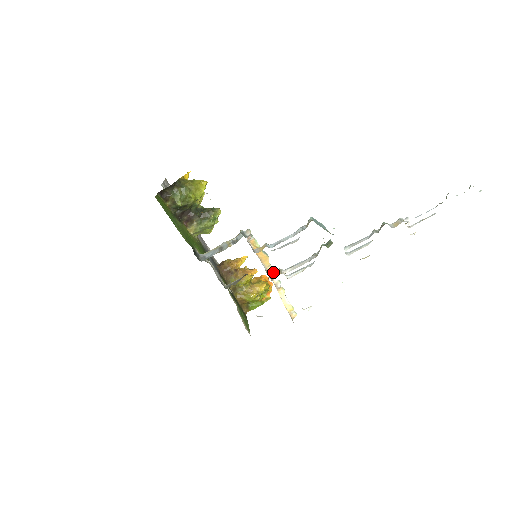
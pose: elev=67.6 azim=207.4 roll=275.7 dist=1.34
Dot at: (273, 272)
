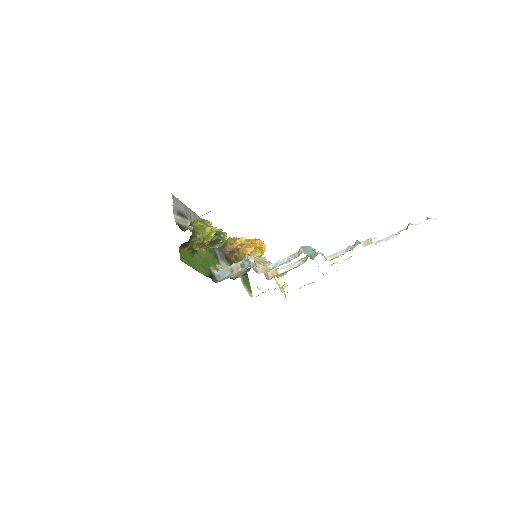
Dot at: (269, 263)
